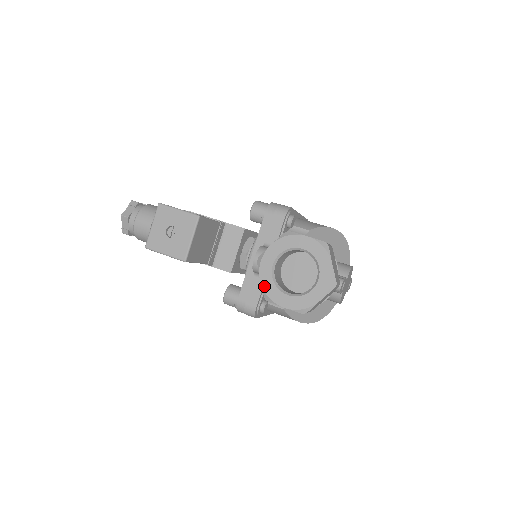
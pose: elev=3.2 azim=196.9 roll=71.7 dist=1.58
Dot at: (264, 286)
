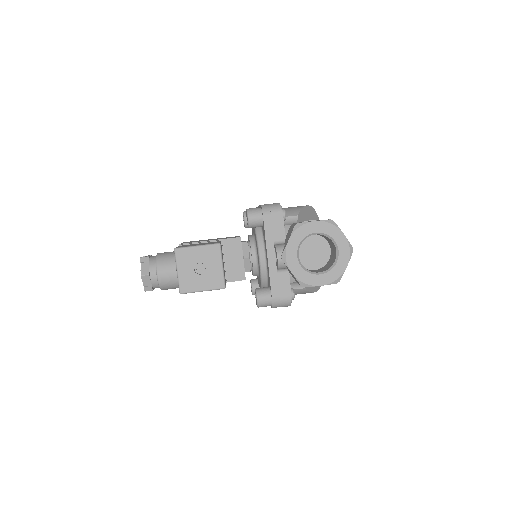
Dot at: (298, 277)
